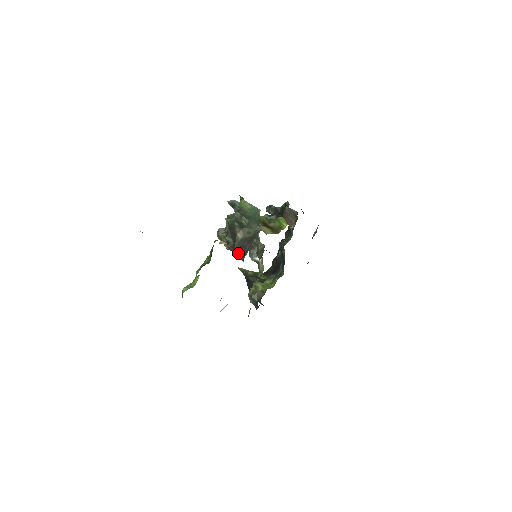
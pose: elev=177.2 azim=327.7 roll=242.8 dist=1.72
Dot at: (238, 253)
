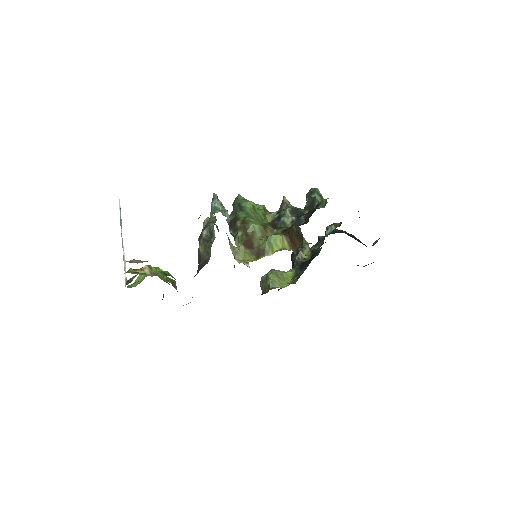
Dot at: occluded
